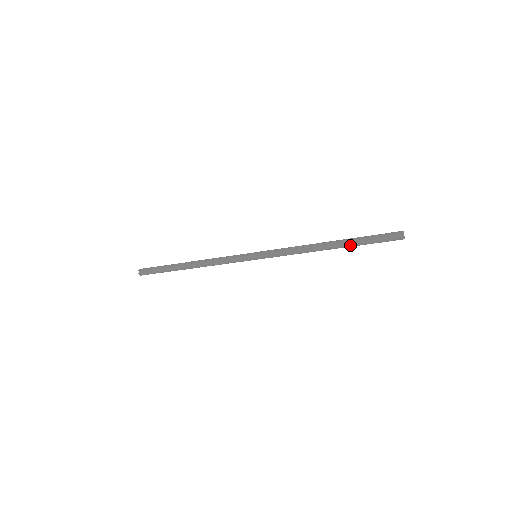
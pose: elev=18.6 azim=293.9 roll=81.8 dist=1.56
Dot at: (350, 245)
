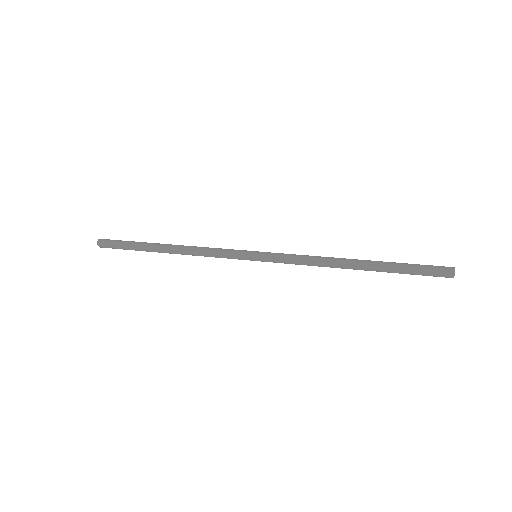
Dot at: occluded
